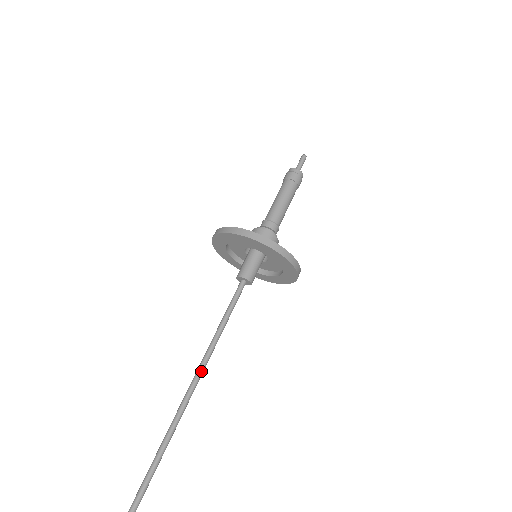
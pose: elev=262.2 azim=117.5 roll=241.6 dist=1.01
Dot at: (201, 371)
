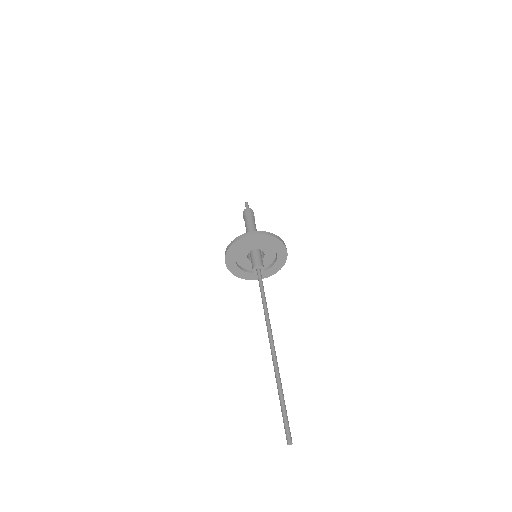
Dot at: (268, 320)
